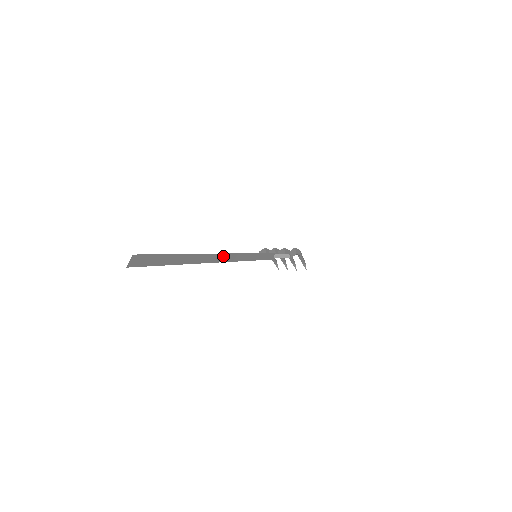
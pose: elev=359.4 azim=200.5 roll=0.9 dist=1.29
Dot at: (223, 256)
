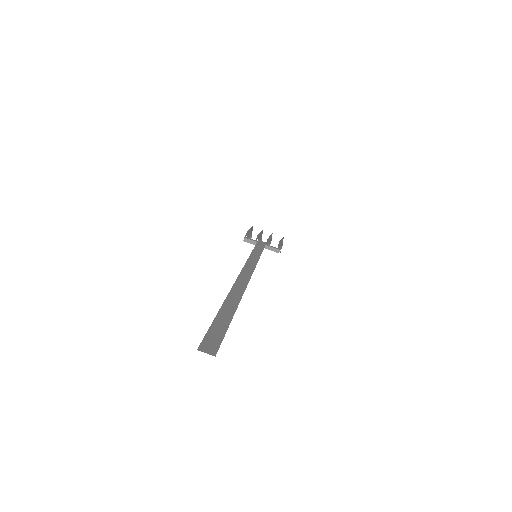
Dot at: occluded
